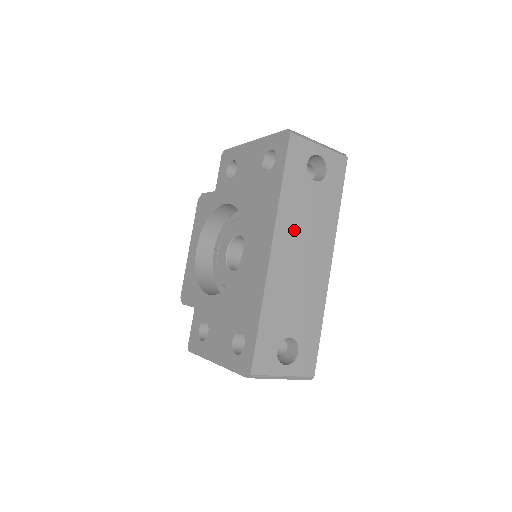
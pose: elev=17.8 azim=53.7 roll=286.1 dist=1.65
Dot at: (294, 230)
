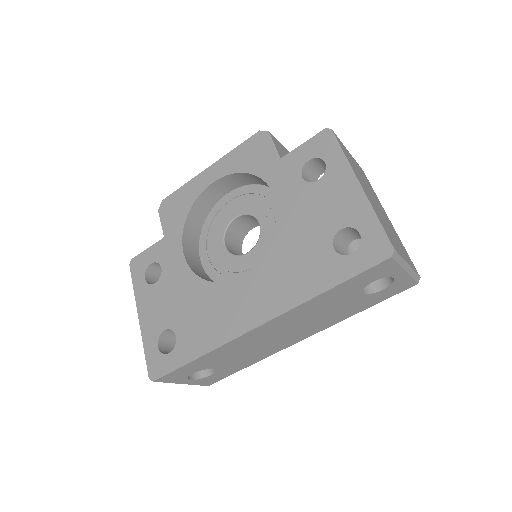
Dot at: (298, 318)
